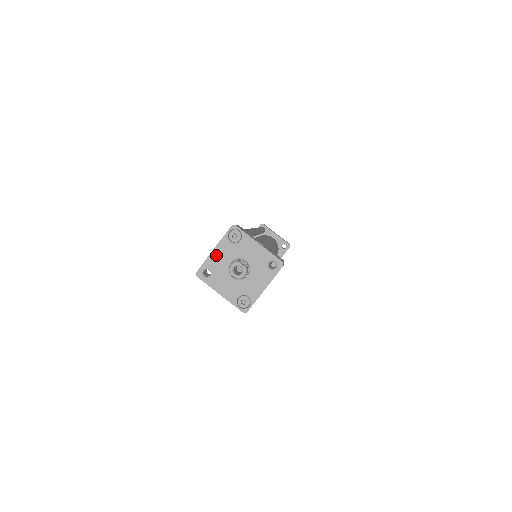
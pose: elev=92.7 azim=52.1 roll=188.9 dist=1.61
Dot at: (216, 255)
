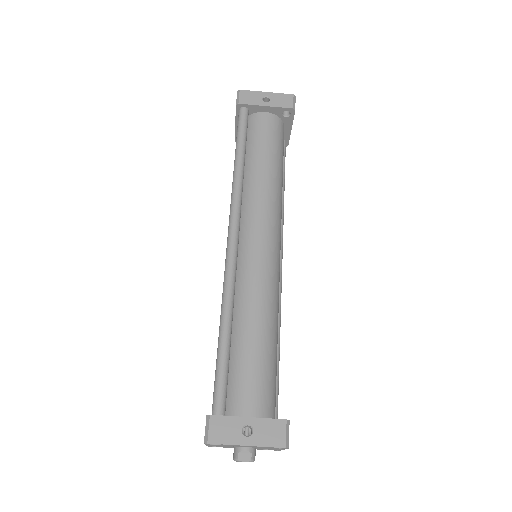
Dot at: occluded
